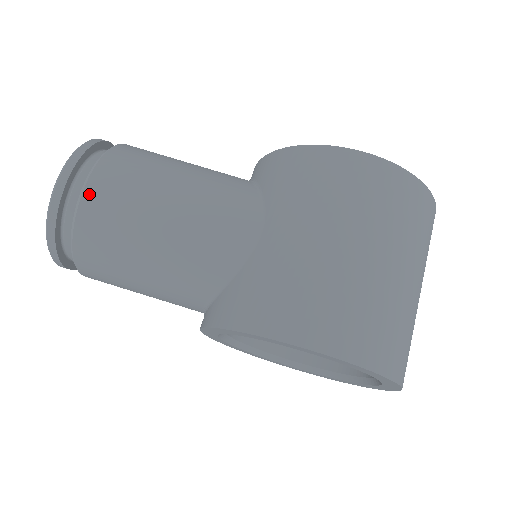
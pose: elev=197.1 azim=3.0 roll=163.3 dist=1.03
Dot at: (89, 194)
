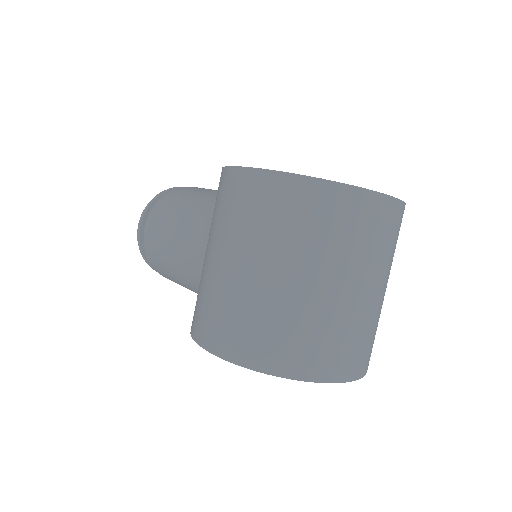
Dot at: (145, 238)
